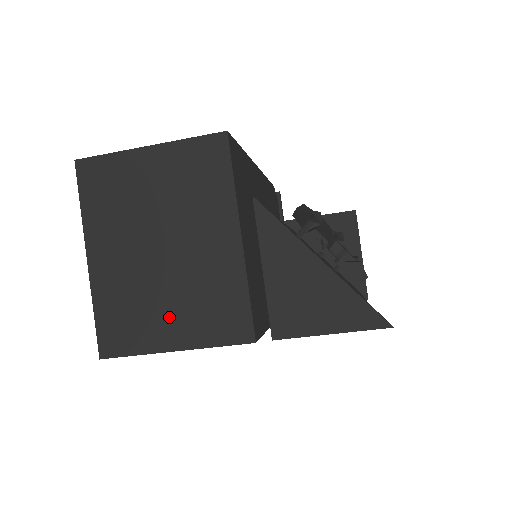
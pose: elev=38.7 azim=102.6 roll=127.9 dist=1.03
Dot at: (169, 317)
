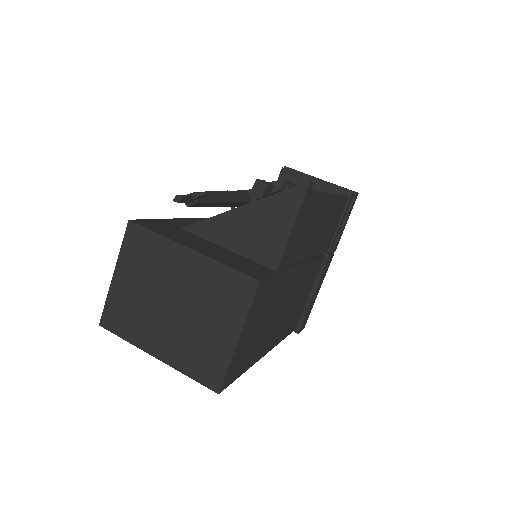
Dot at: (215, 329)
